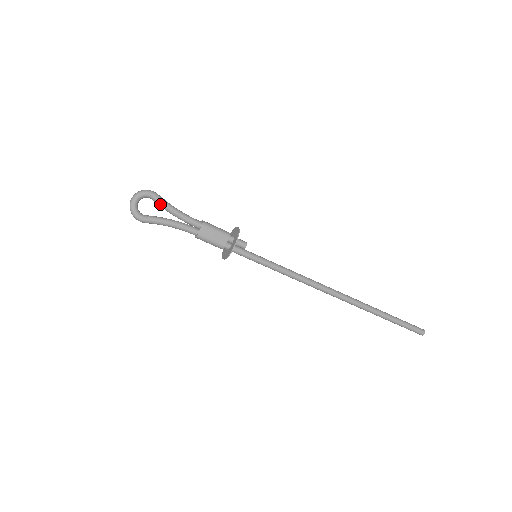
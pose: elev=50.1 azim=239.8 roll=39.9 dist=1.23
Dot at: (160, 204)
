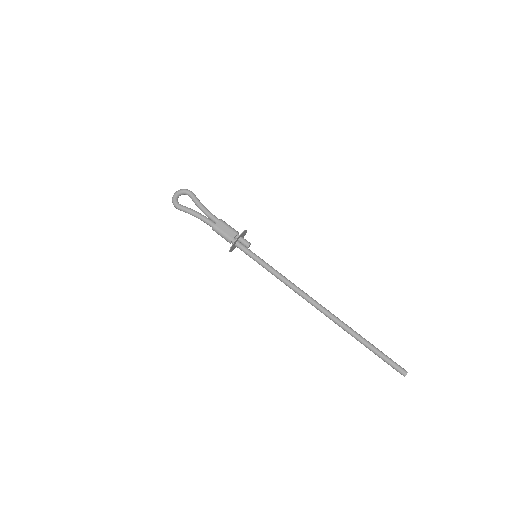
Dot at: (194, 200)
